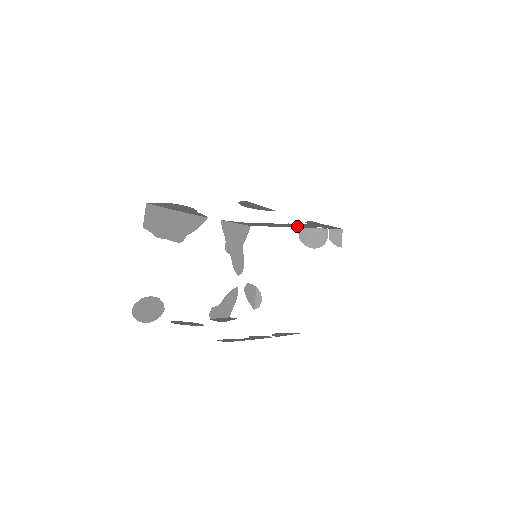
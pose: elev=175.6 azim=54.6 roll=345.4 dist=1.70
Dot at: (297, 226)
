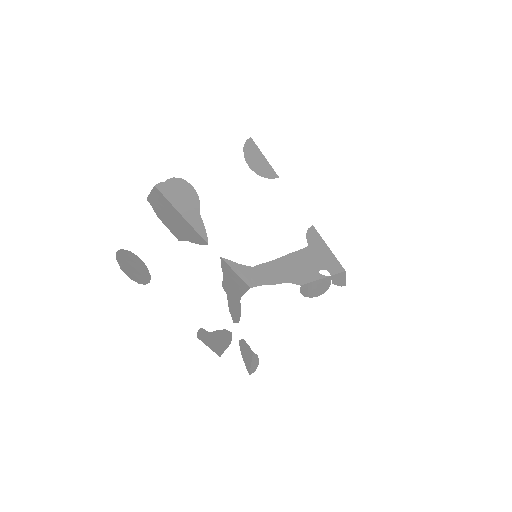
Dot at: (298, 274)
